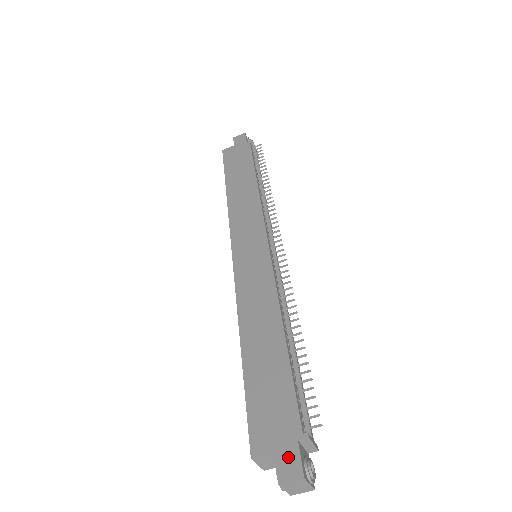
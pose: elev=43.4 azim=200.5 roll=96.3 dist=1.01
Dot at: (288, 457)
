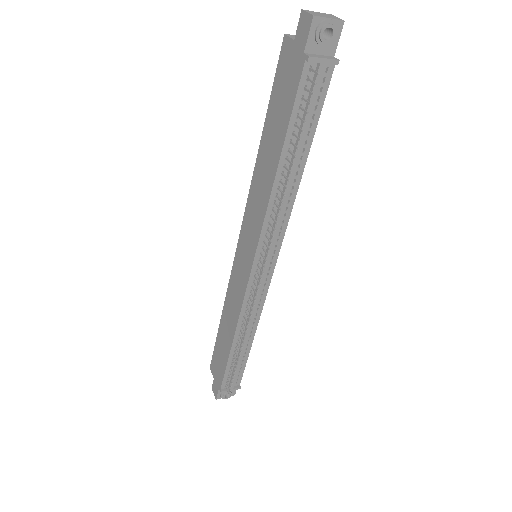
Dot at: (215, 387)
